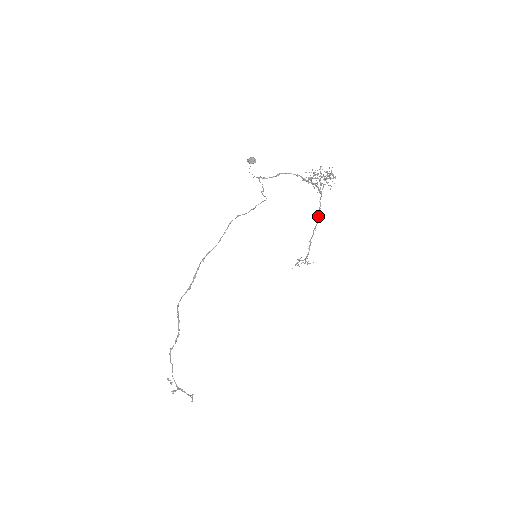
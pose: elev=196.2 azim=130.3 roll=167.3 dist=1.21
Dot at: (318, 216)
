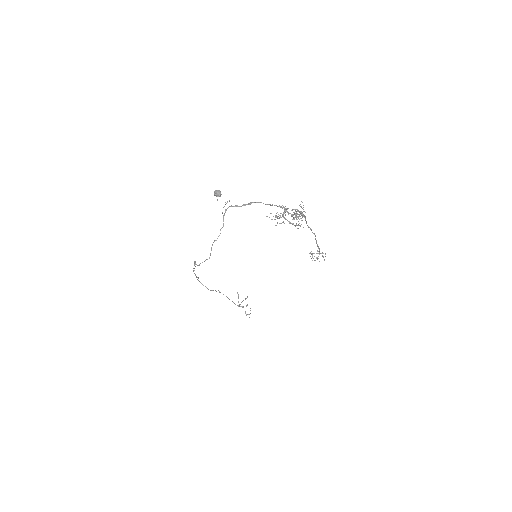
Dot at: (312, 232)
